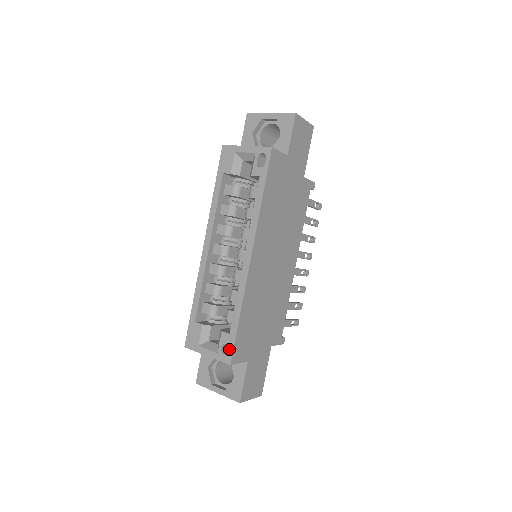
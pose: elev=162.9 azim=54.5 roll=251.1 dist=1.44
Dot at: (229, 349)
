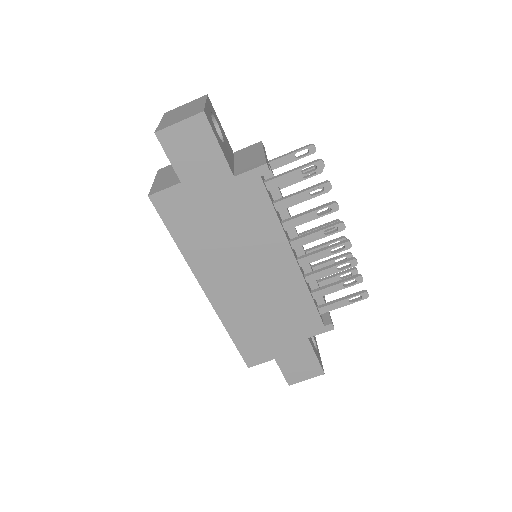
Dot at: occluded
